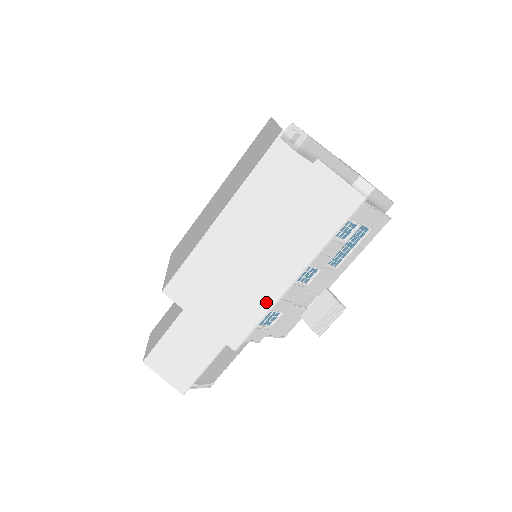
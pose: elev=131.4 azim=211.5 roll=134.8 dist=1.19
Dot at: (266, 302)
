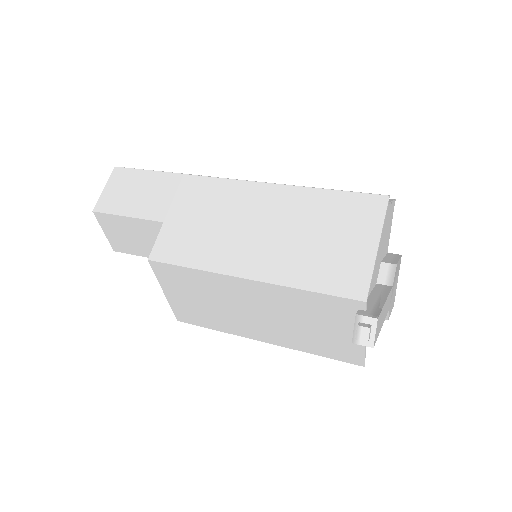
Dot at: (228, 330)
